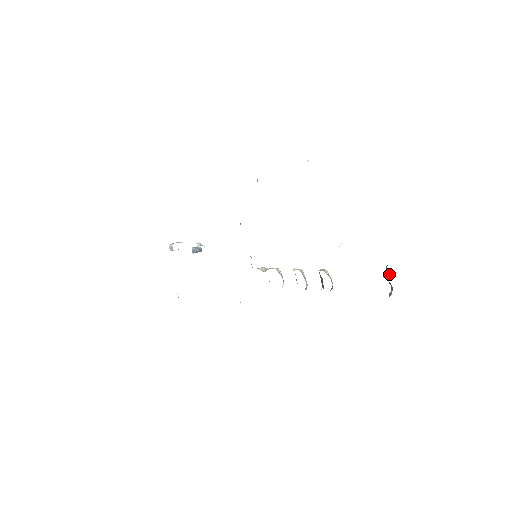
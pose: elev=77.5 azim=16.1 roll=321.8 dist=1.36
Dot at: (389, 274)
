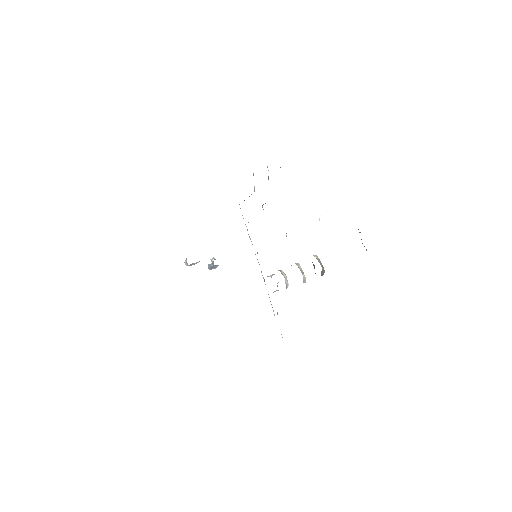
Dot at: occluded
